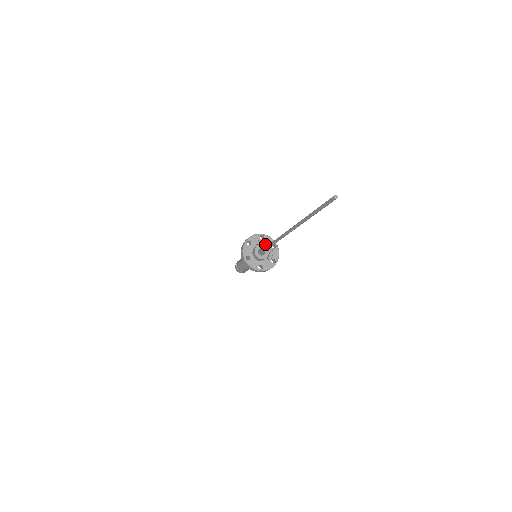
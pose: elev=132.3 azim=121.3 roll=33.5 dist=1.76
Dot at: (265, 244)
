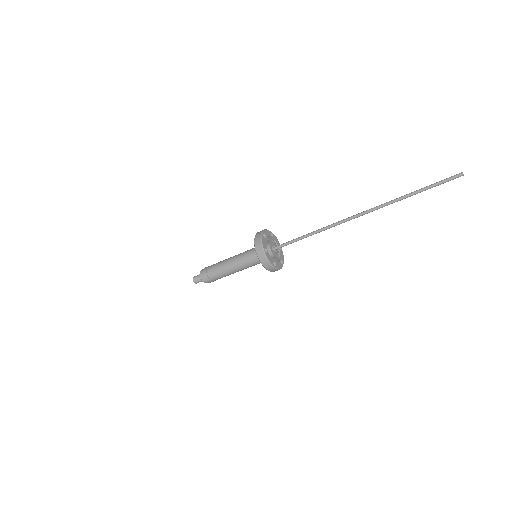
Dot at: occluded
